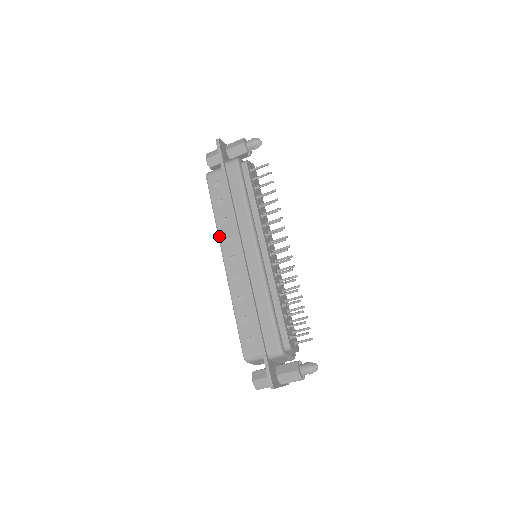
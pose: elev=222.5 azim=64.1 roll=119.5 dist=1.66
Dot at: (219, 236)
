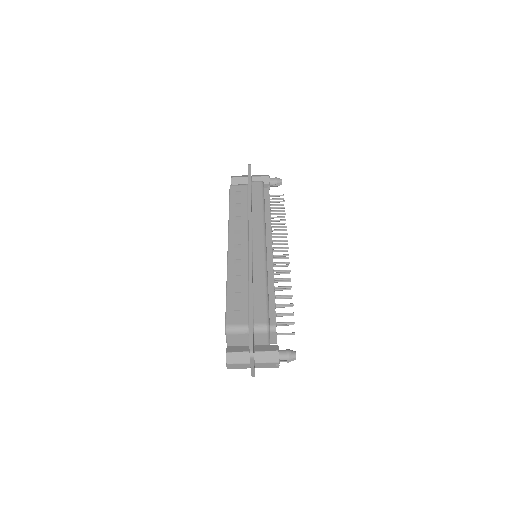
Dot at: (229, 227)
